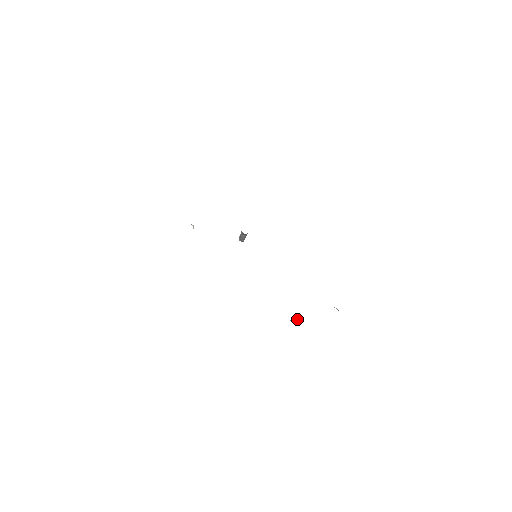
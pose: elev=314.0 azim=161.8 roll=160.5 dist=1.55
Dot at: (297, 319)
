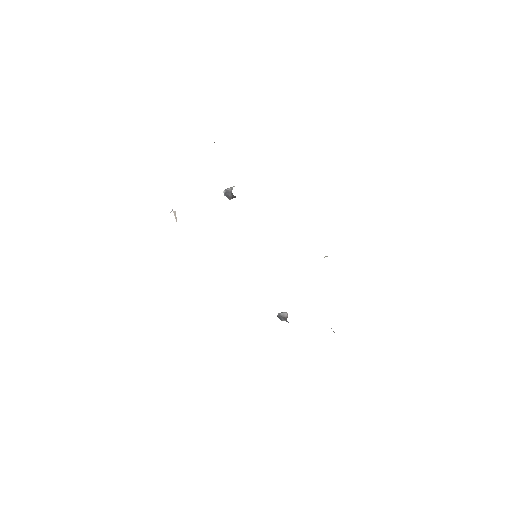
Dot at: occluded
